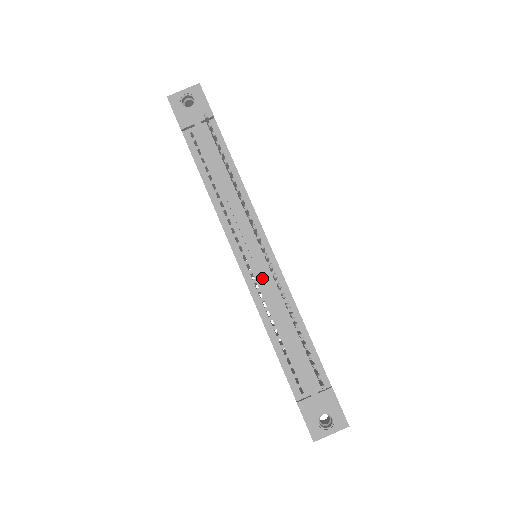
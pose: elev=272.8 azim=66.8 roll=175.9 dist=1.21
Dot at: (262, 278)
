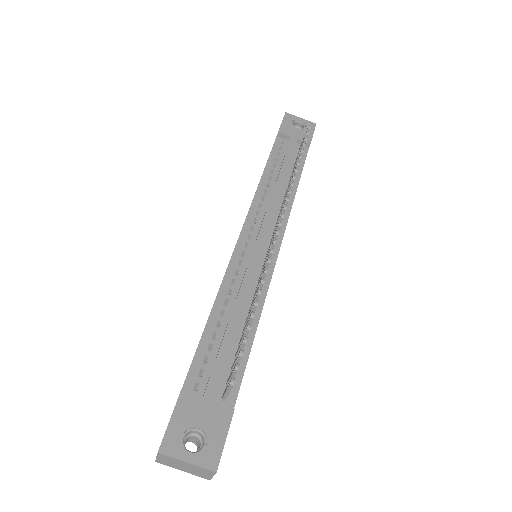
Dot at: (252, 259)
